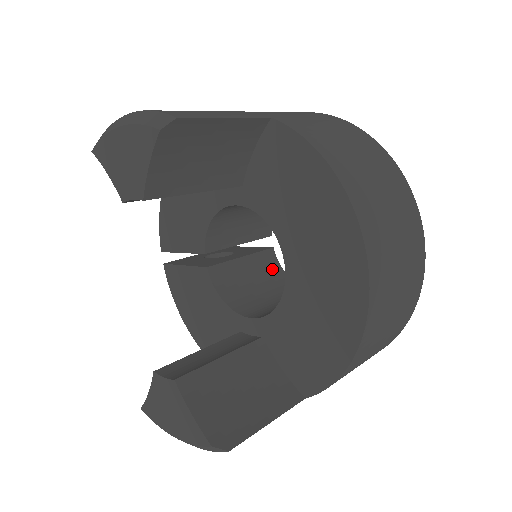
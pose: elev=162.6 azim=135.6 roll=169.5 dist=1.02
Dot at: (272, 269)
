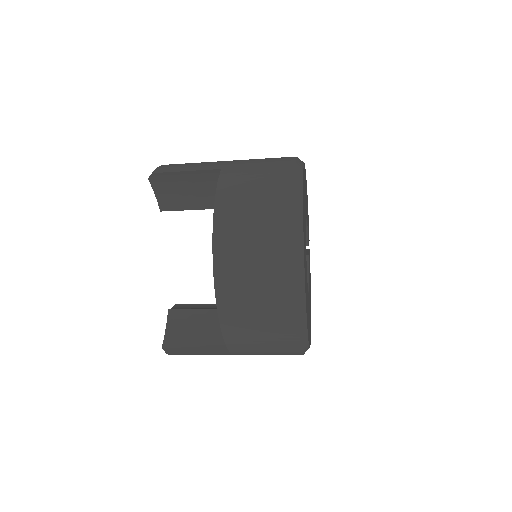
Dot at: occluded
